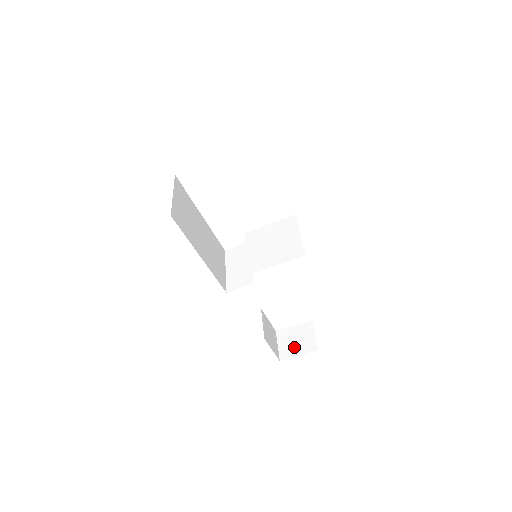
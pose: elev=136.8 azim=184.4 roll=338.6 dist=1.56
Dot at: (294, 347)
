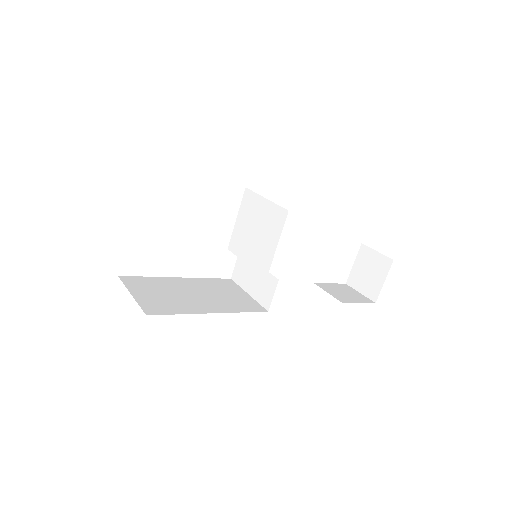
Dot at: (373, 280)
